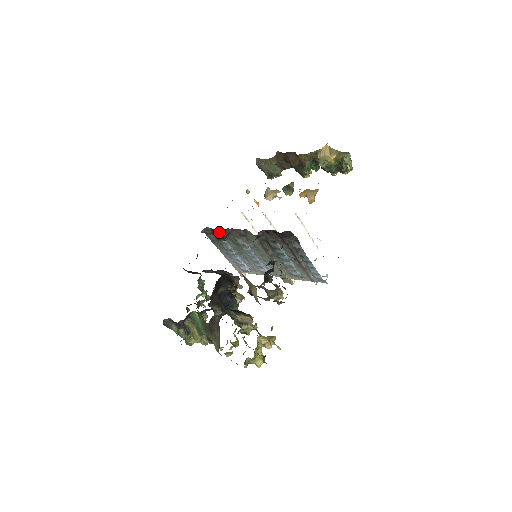
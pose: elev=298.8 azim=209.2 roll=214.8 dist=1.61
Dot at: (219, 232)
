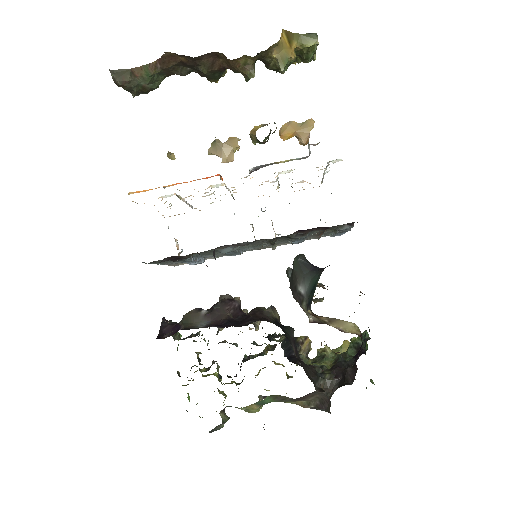
Dot at: (186, 255)
